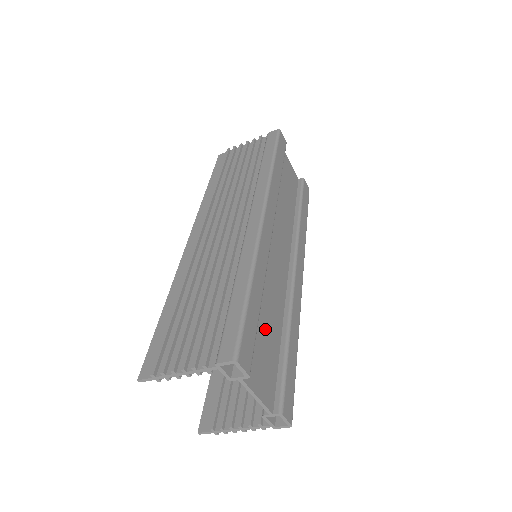
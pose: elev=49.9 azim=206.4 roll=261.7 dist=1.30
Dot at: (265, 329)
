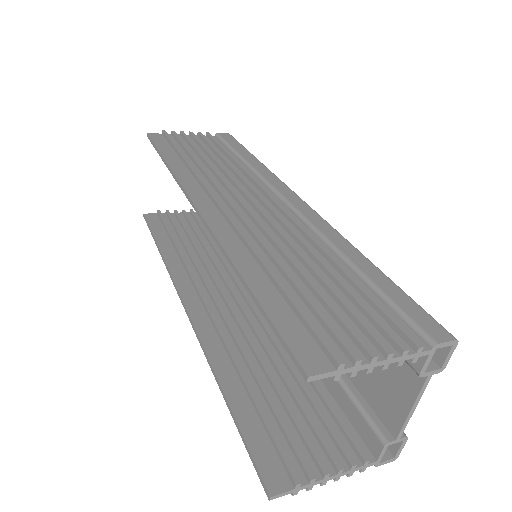
Dot at: occluded
